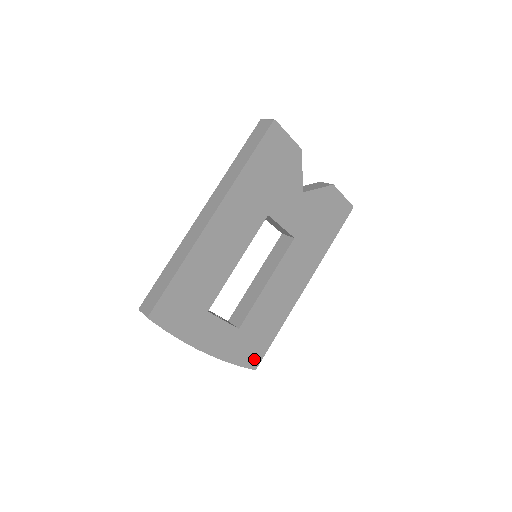
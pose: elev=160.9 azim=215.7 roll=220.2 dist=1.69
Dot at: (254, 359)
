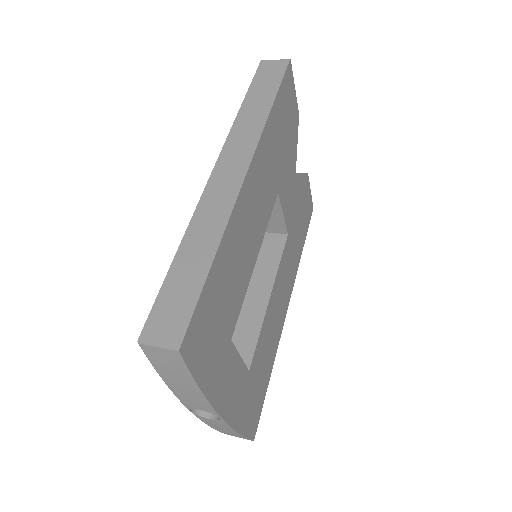
Dot at: (254, 422)
